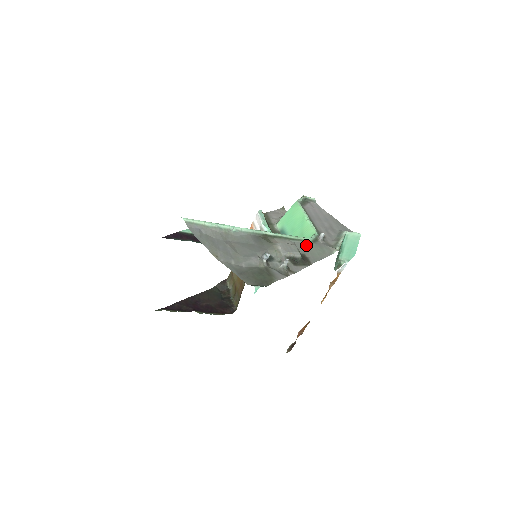
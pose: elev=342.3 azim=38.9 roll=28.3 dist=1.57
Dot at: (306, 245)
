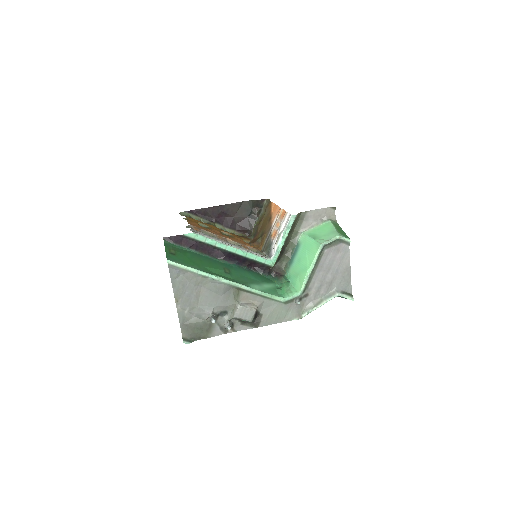
Dot at: (273, 306)
